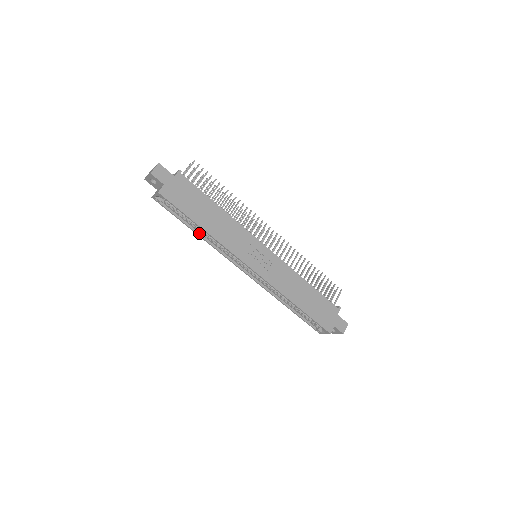
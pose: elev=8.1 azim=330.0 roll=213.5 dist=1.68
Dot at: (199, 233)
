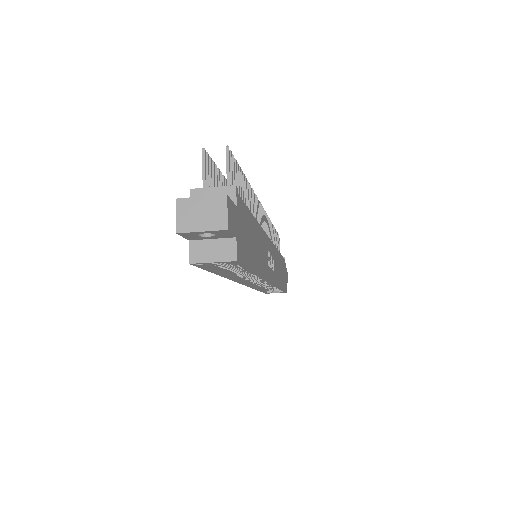
Dot at: (225, 273)
